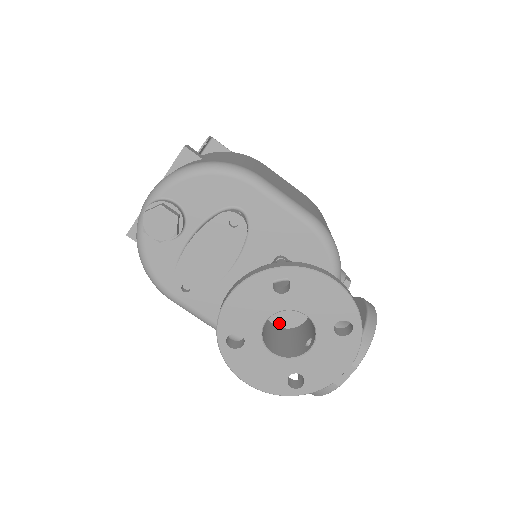
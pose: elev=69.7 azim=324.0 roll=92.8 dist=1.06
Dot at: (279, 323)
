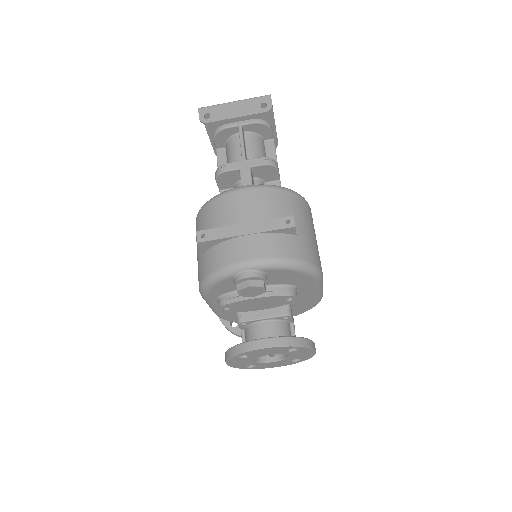
Dot at: occluded
